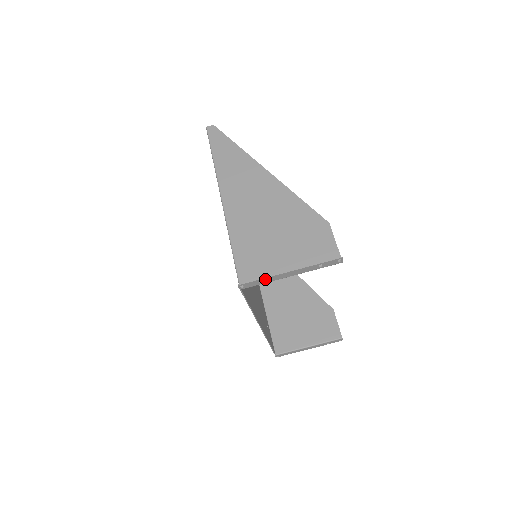
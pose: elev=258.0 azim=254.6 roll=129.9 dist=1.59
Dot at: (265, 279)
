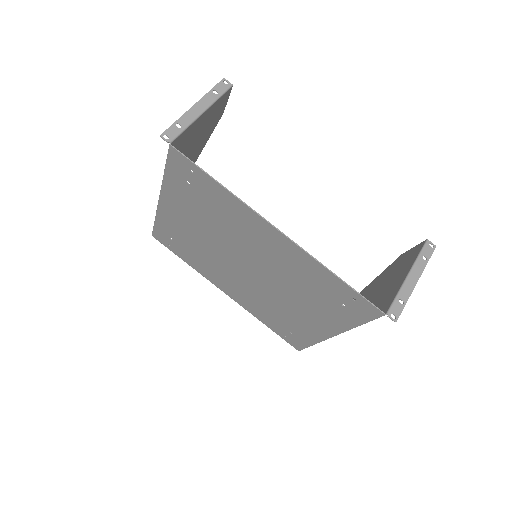
Dot at: (180, 122)
